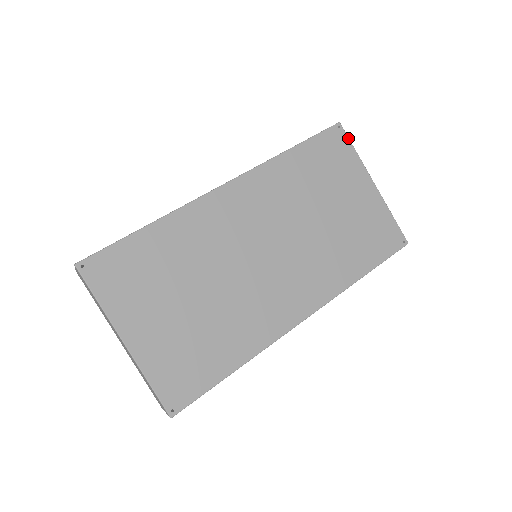
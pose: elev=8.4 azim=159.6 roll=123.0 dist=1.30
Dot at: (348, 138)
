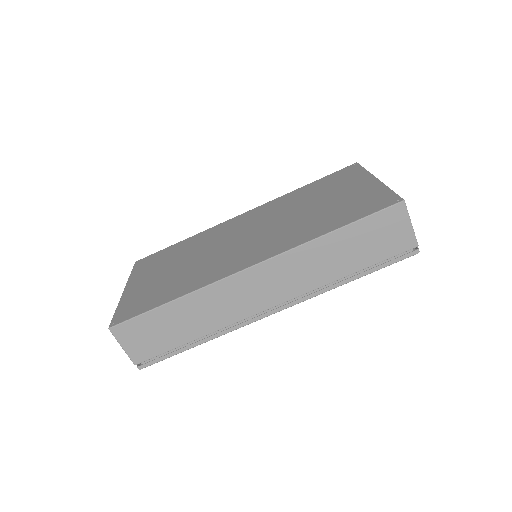
Dot at: (361, 166)
